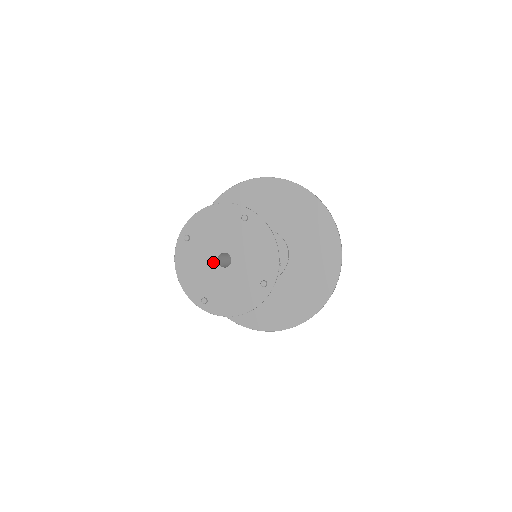
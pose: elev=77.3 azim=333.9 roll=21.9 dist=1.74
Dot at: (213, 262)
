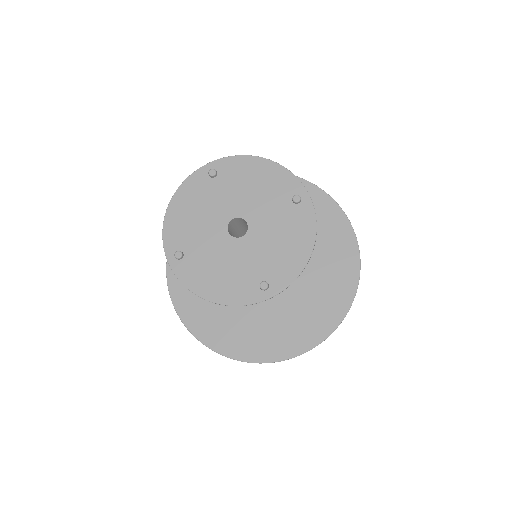
Dot at: (229, 243)
